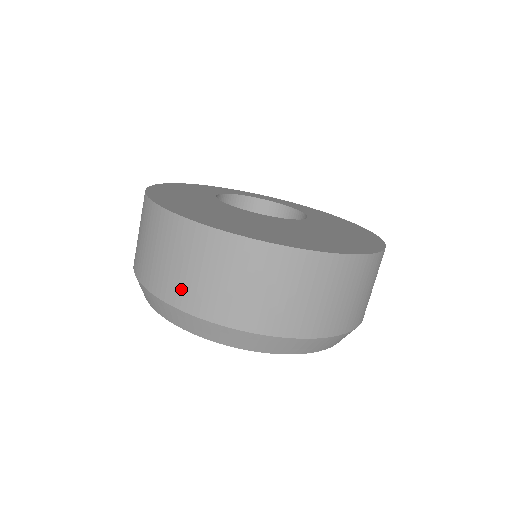
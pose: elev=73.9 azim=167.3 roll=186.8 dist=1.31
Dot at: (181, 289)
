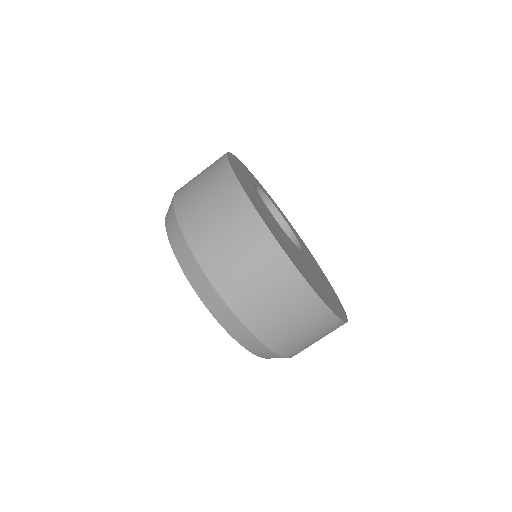
Dot at: (236, 288)
